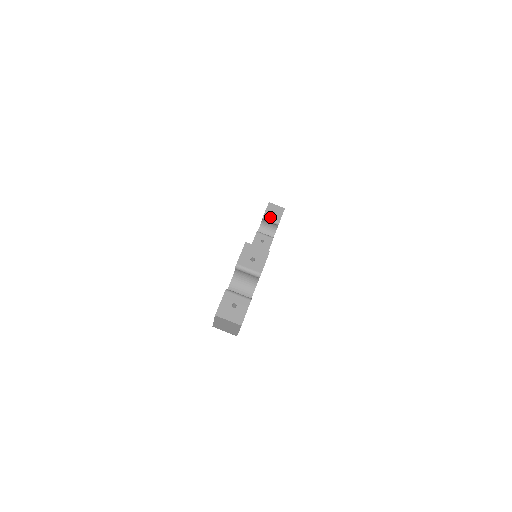
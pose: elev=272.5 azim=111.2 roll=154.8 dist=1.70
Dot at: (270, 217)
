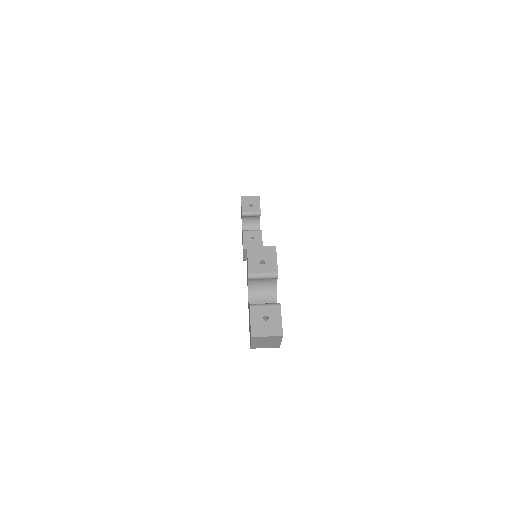
Dot at: (249, 211)
